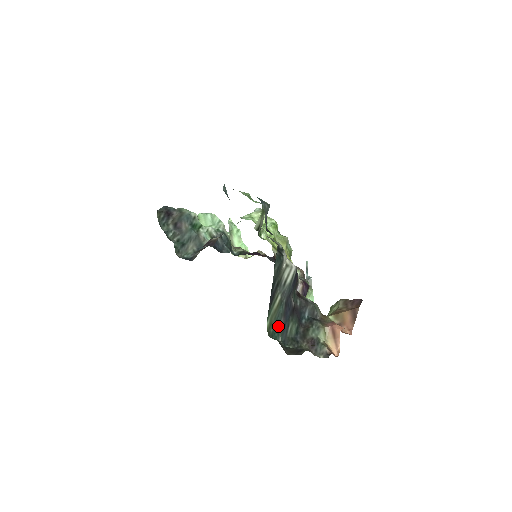
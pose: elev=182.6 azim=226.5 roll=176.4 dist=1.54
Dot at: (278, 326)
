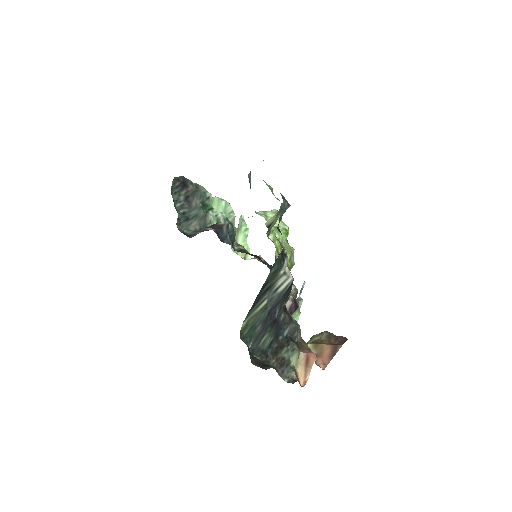
Dot at: (253, 331)
